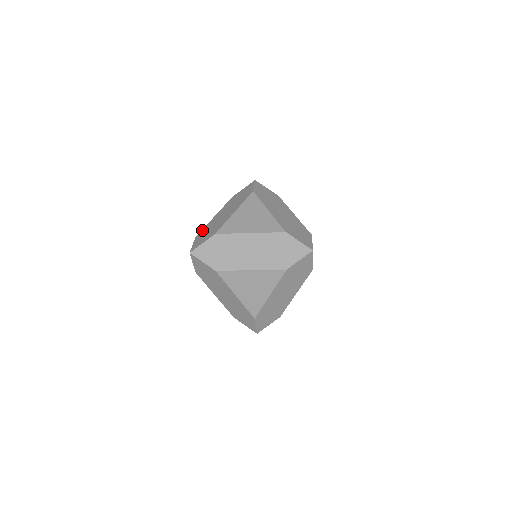
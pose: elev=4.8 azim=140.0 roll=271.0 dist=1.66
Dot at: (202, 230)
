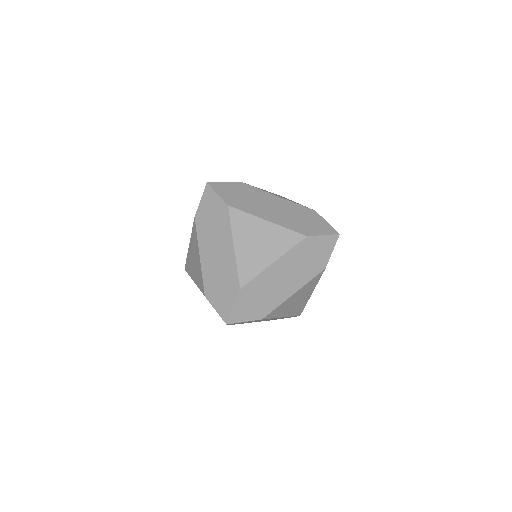
Dot at: occluded
